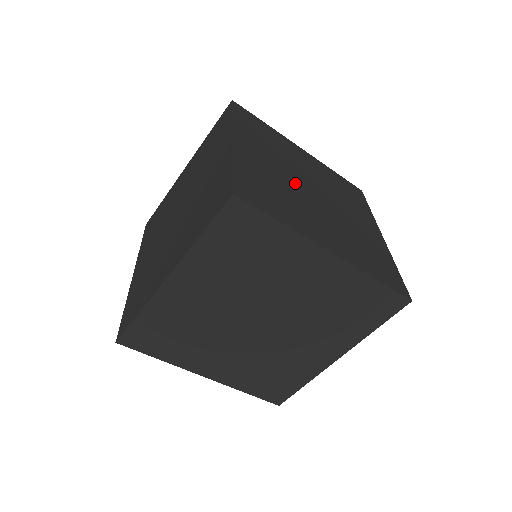
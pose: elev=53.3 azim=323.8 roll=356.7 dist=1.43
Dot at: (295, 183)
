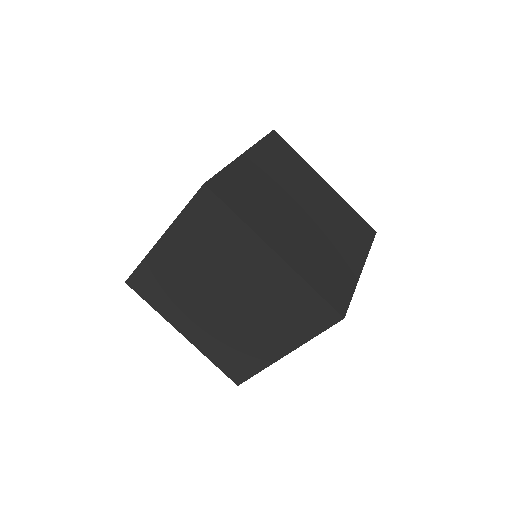
Dot at: (303, 227)
